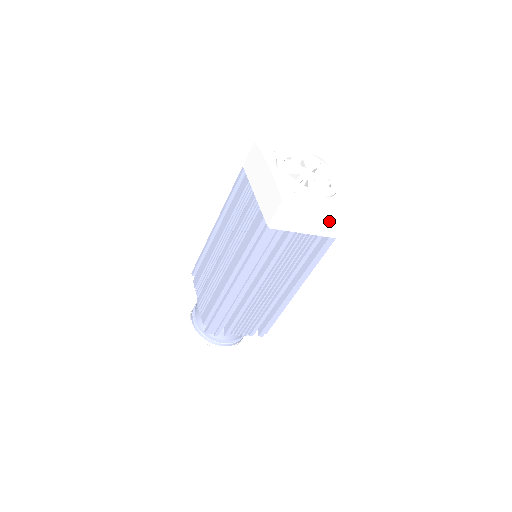
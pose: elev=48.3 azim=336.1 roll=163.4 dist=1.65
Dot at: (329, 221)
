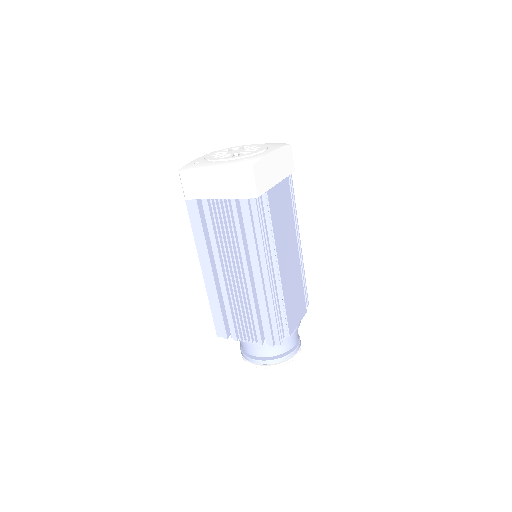
Dot at: (227, 179)
